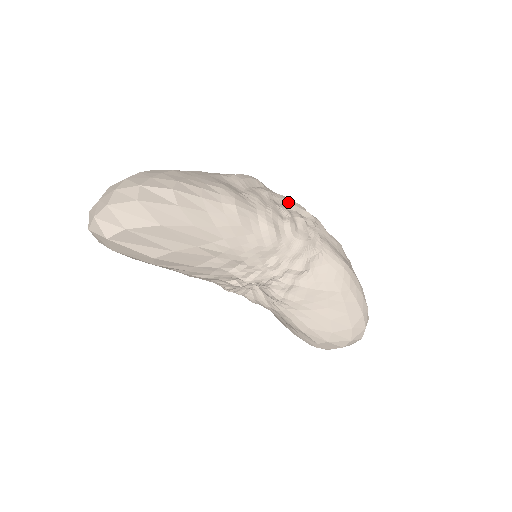
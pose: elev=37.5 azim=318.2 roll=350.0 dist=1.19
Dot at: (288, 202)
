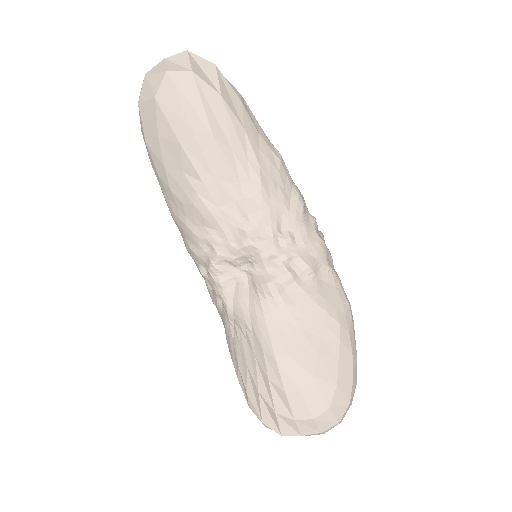
Dot at: occluded
